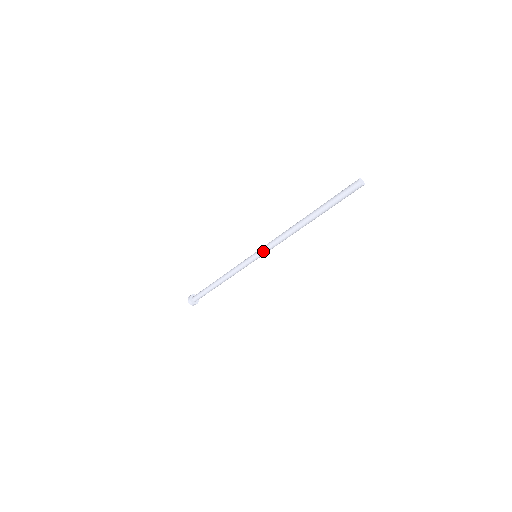
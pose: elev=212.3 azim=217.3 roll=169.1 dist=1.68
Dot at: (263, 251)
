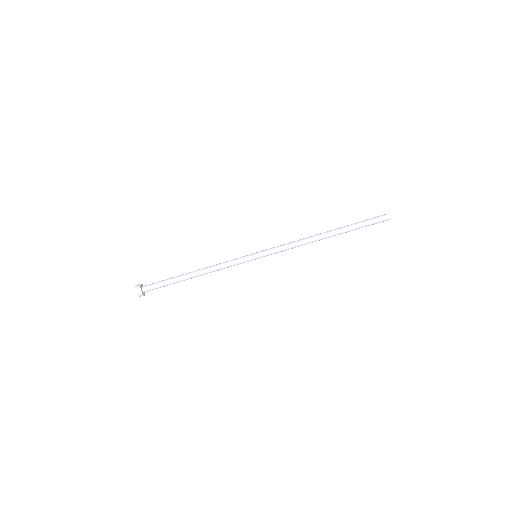
Dot at: (269, 249)
